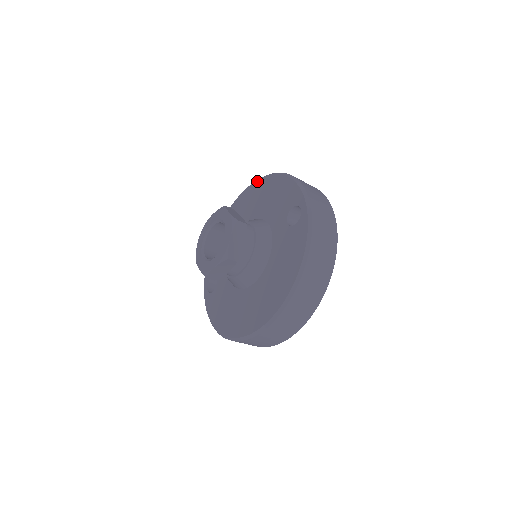
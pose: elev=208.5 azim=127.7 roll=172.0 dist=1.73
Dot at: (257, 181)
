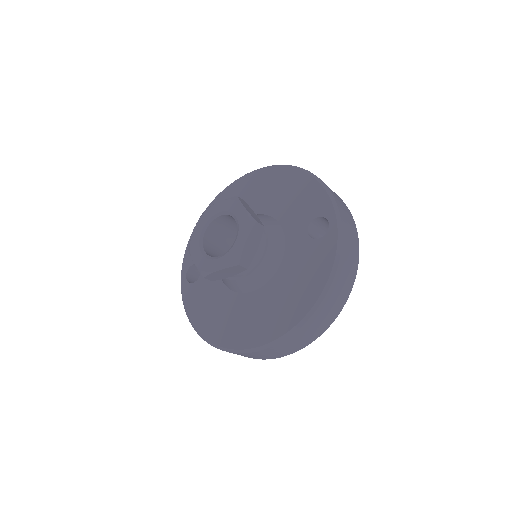
Dot at: (268, 168)
